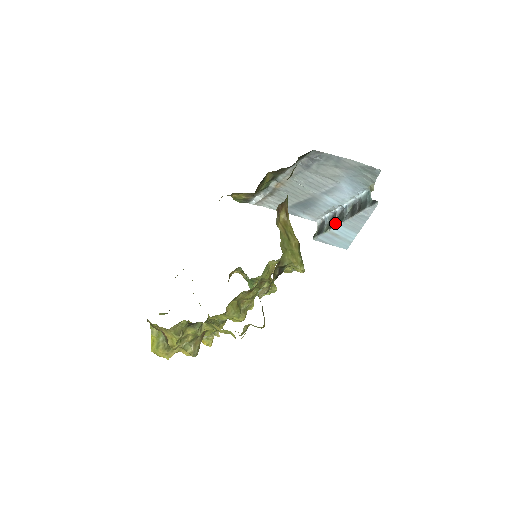
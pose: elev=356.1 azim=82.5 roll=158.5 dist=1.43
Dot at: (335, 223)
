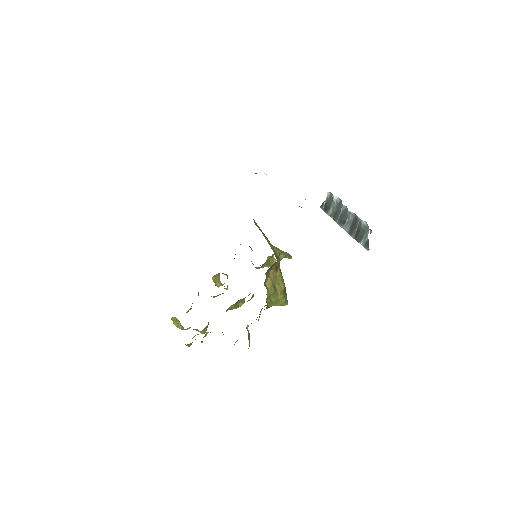
Dot at: (338, 219)
